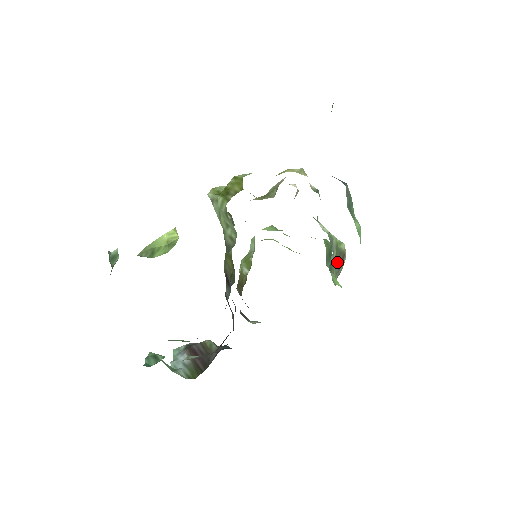
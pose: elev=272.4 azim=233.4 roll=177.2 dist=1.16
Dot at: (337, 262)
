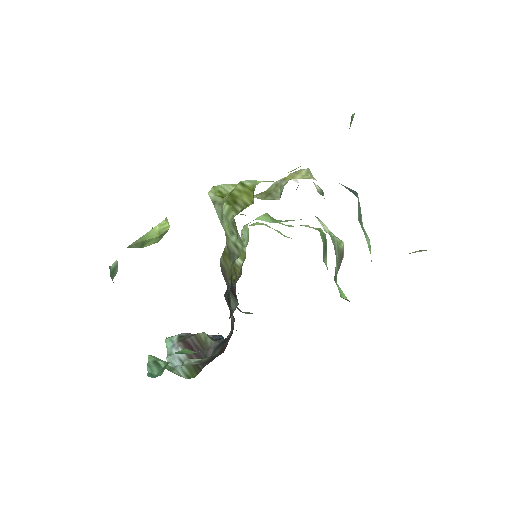
Dot at: (338, 264)
